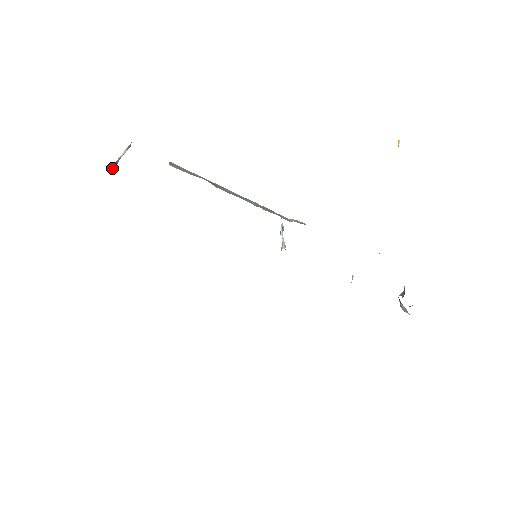
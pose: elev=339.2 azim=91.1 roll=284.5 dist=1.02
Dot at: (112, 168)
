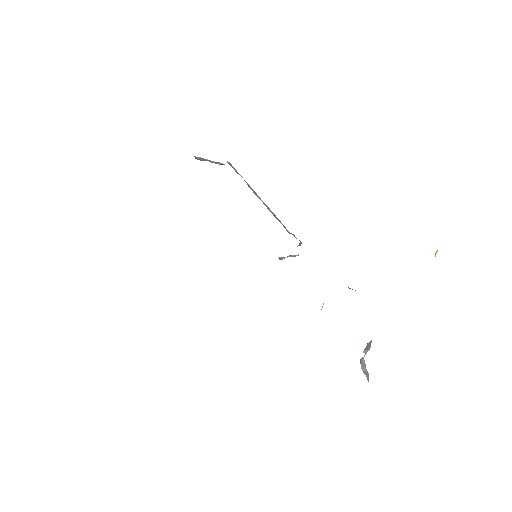
Dot at: (195, 156)
